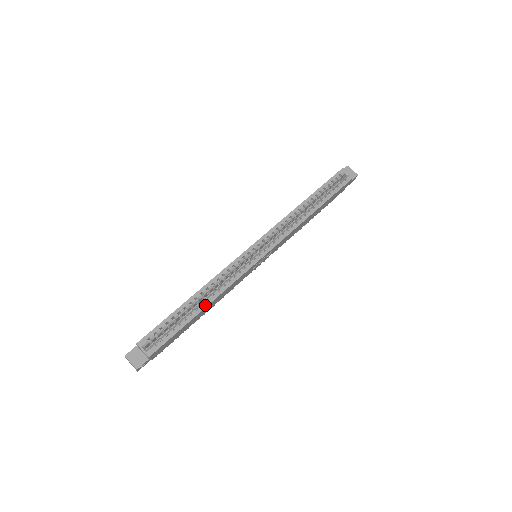
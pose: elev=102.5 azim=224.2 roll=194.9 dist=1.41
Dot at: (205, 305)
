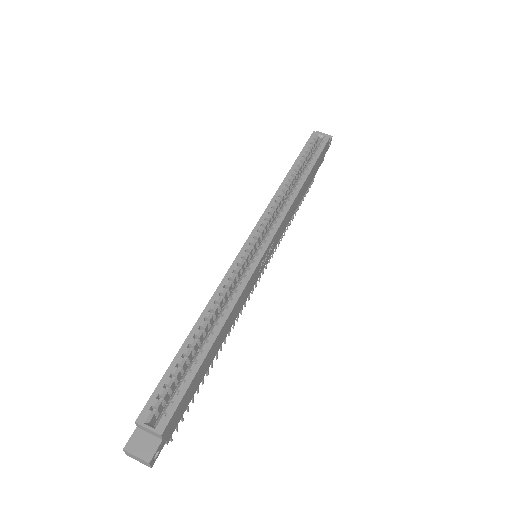
Dot at: (216, 332)
